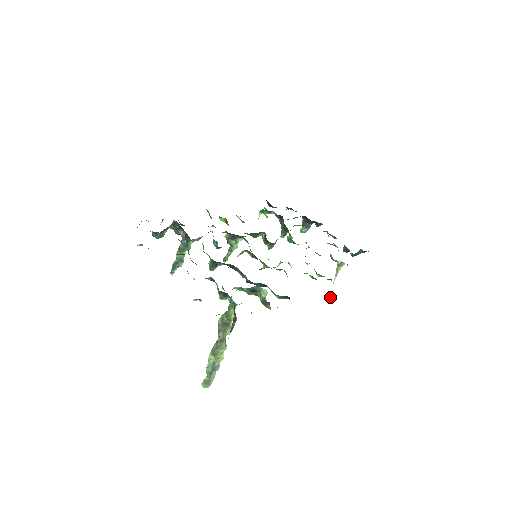
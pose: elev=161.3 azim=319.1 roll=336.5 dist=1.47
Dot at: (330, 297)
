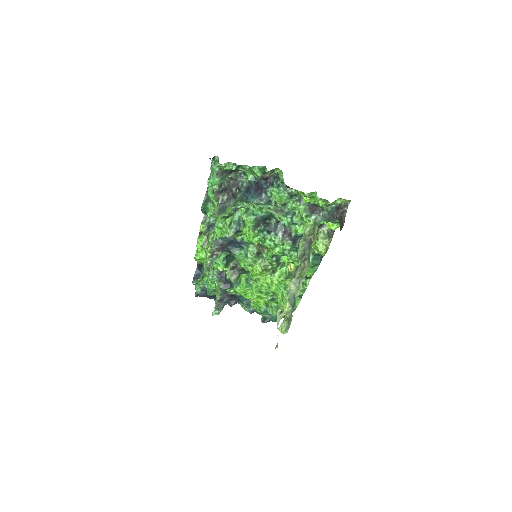
Dot at: (277, 346)
